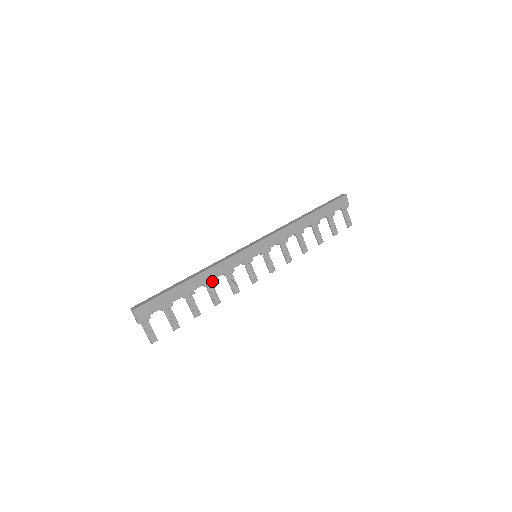
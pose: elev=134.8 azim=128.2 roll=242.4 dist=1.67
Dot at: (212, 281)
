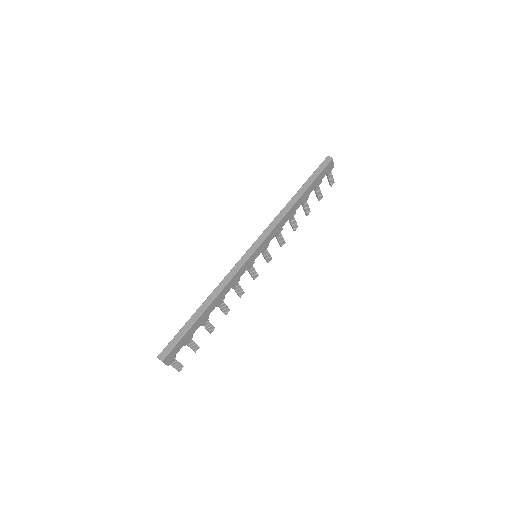
Dot at: (222, 299)
